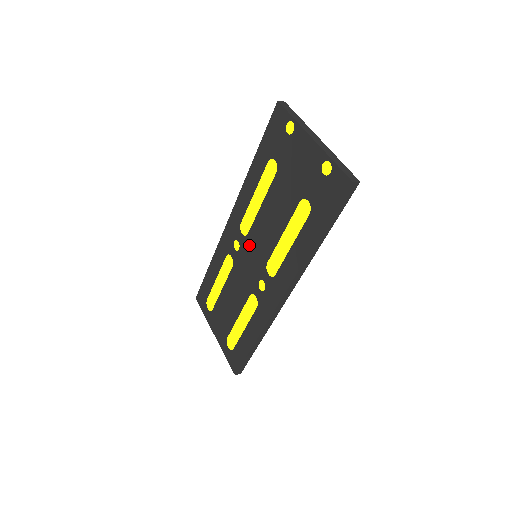
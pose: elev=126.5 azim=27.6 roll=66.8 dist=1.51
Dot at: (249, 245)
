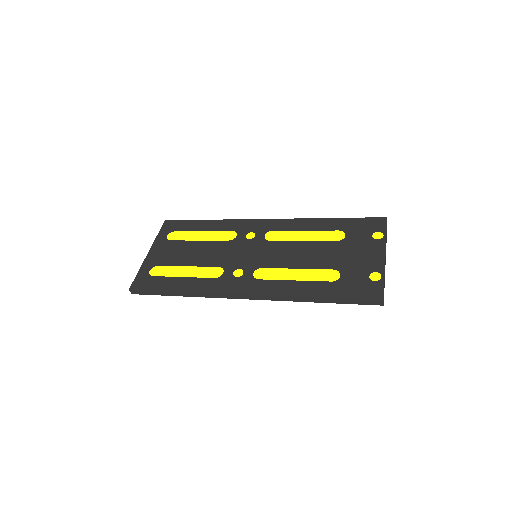
Dot at: (261, 246)
